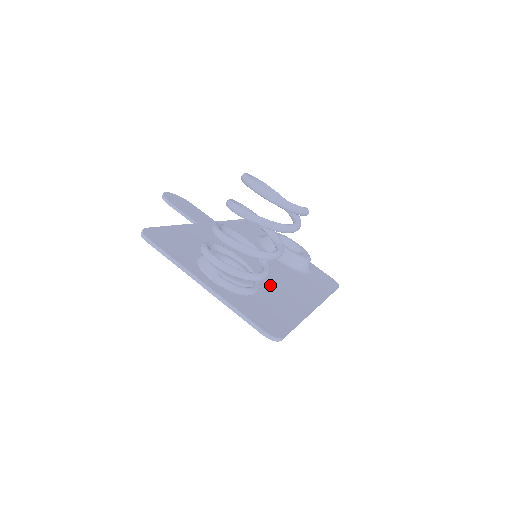
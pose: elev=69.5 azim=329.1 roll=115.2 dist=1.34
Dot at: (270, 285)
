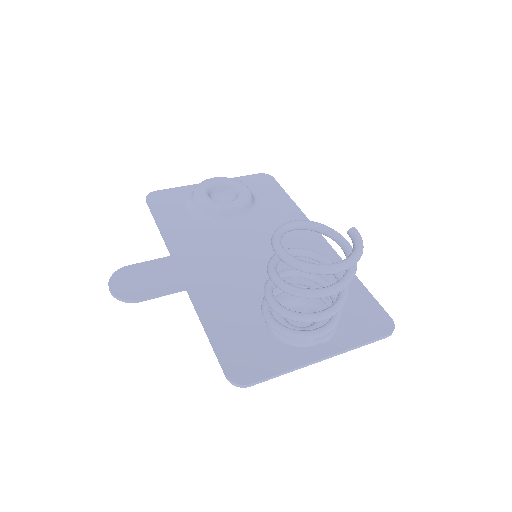
Dot at: occluded
